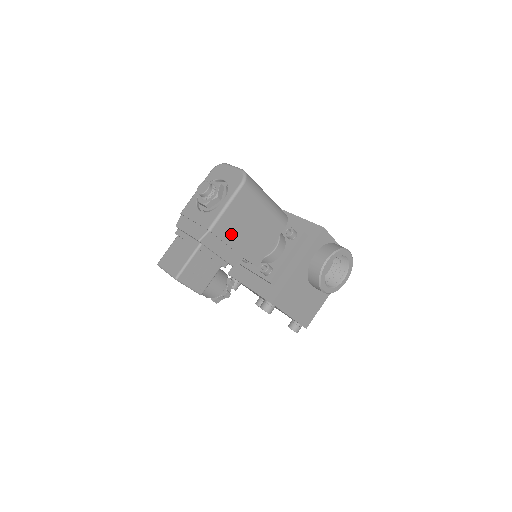
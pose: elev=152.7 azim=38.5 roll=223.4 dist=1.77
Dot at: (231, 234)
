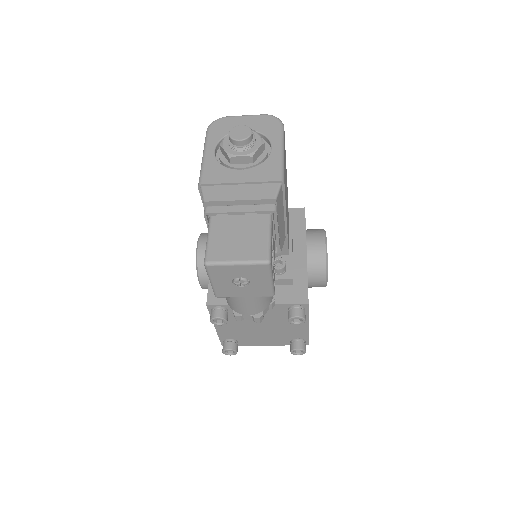
Dot at: occluded
